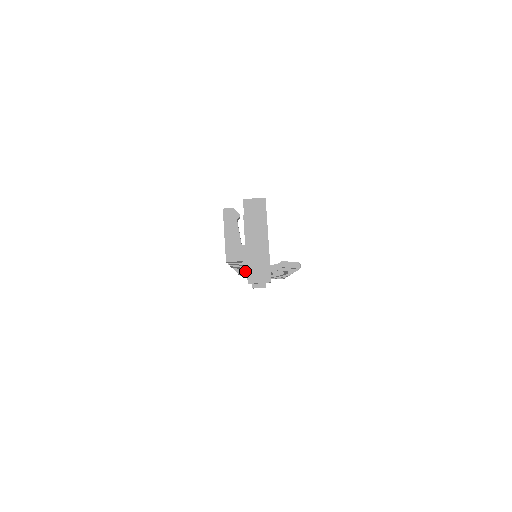
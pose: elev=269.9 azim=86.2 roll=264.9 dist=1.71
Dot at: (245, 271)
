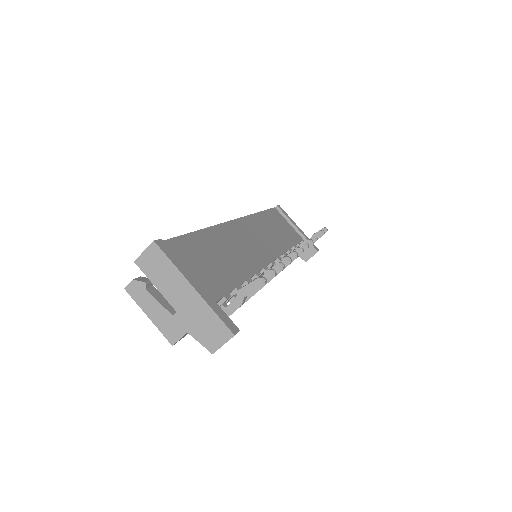
Dot at: occluded
